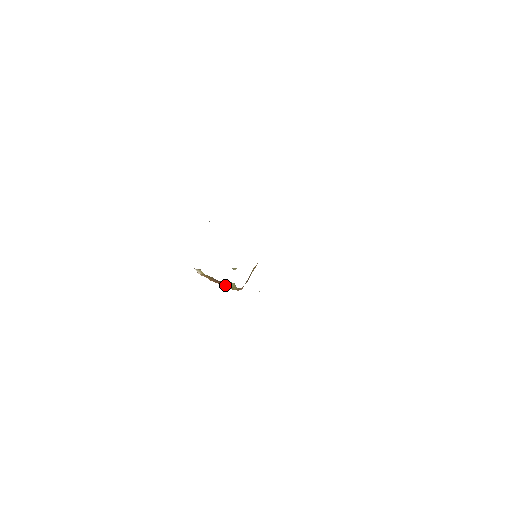
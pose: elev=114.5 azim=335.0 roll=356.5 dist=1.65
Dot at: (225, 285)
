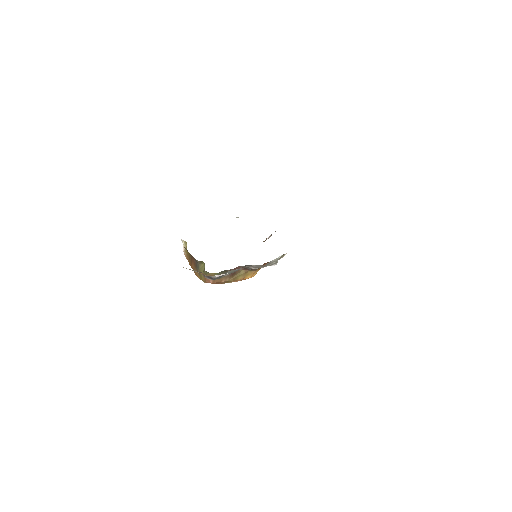
Dot at: (197, 269)
